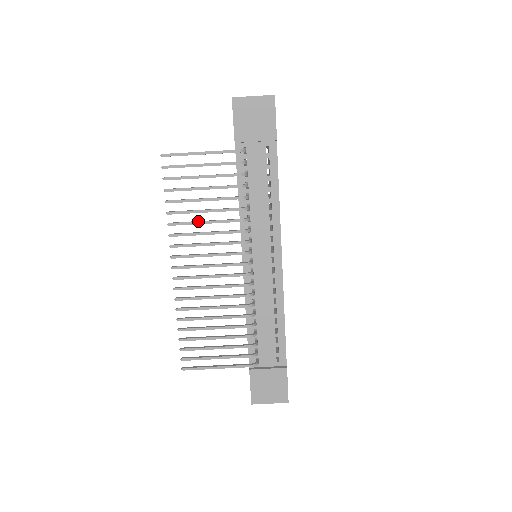
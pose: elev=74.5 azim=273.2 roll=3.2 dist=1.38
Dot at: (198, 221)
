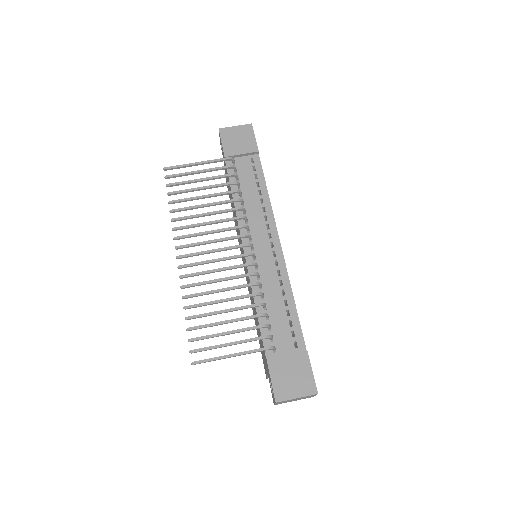
Dot at: (199, 214)
